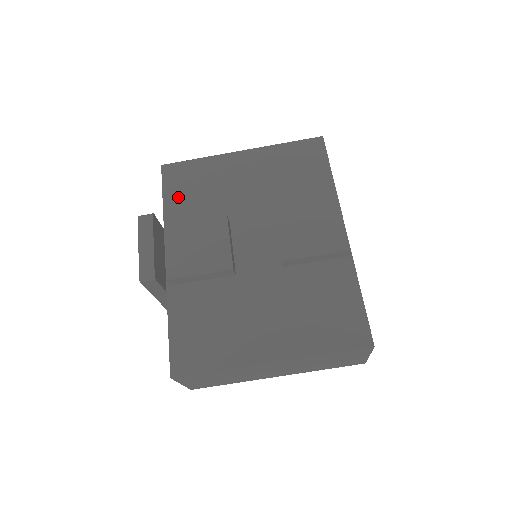
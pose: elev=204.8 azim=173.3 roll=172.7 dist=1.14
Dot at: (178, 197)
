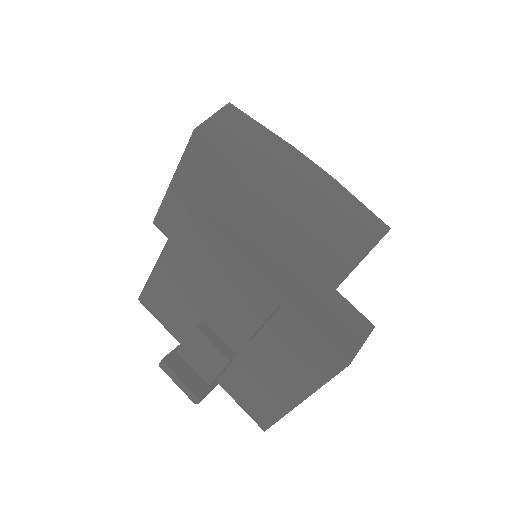
Dot at: (165, 318)
